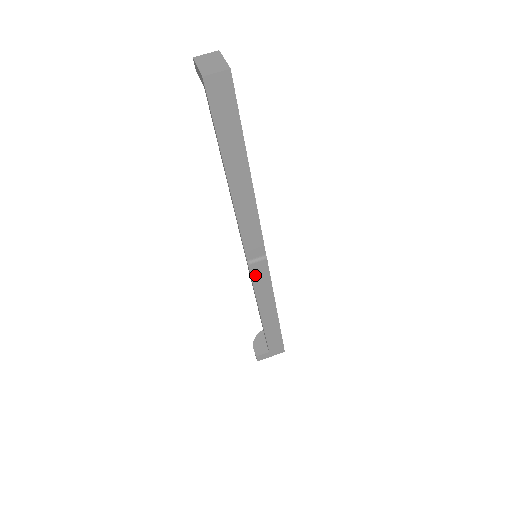
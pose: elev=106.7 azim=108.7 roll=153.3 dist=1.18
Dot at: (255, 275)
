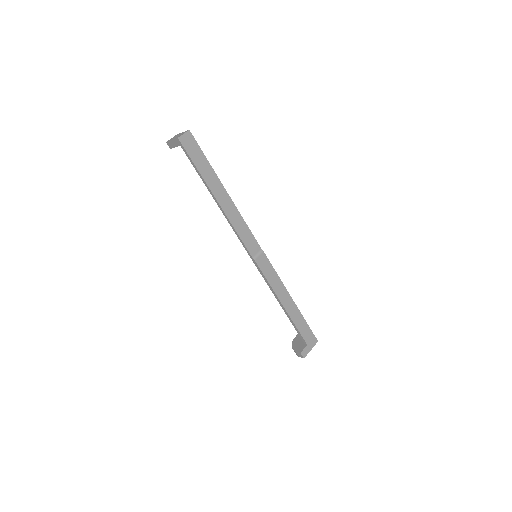
Dot at: (263, 268)
